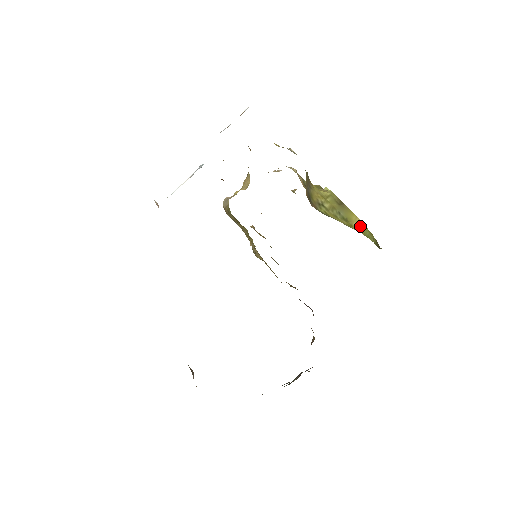
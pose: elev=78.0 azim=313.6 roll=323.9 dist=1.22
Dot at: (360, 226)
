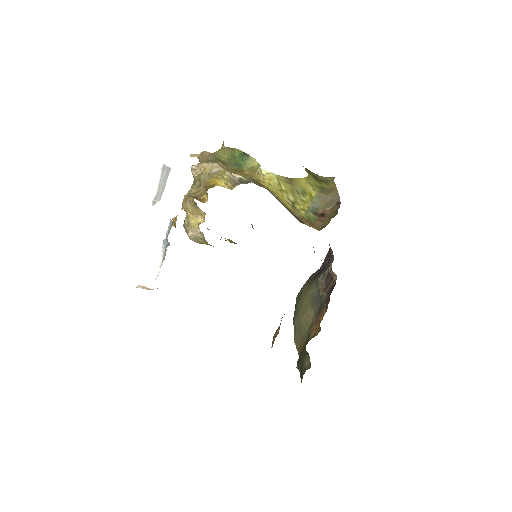
Dot at: (308, 184)
